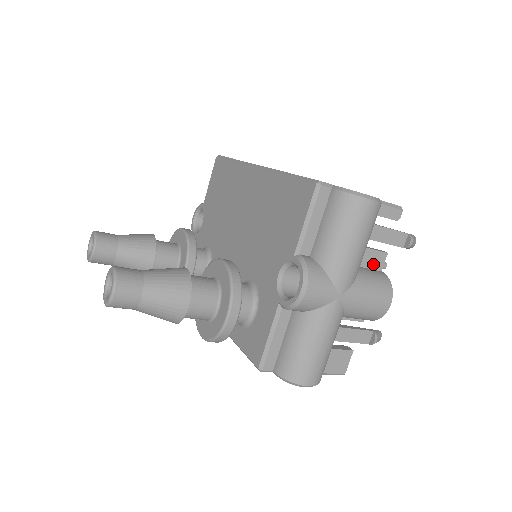
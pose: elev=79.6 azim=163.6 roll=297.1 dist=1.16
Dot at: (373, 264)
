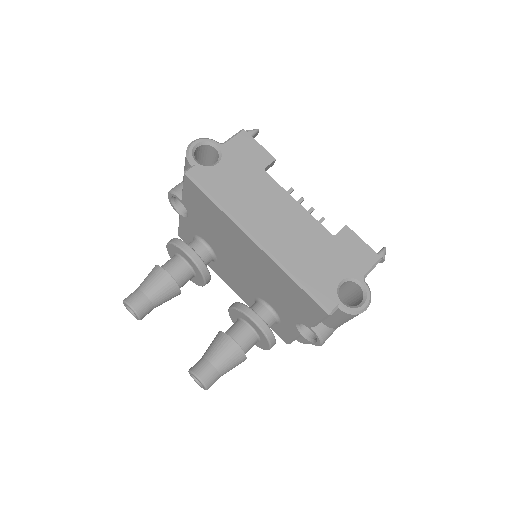
Dot at: occluded
